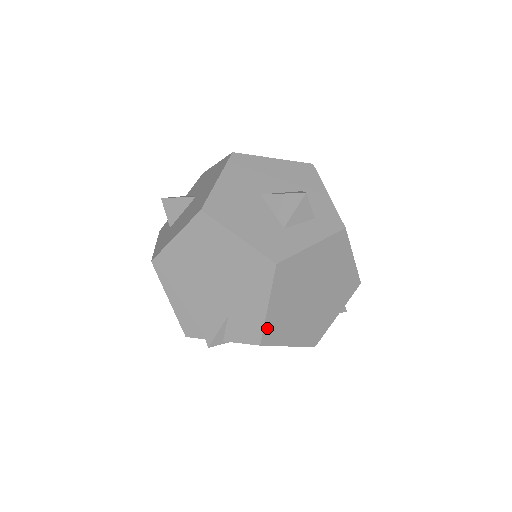
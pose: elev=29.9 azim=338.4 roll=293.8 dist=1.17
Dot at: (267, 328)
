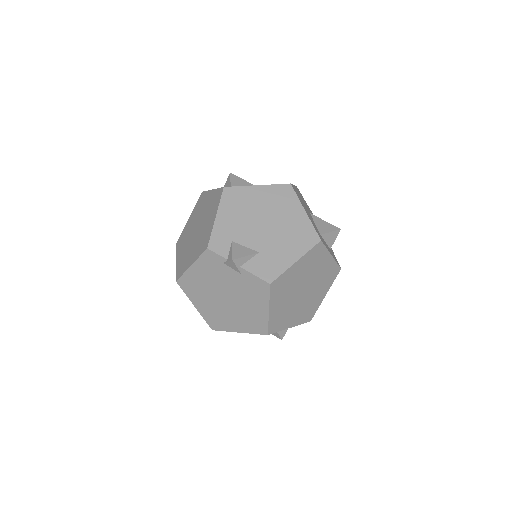
Dot at: (282, 277)
